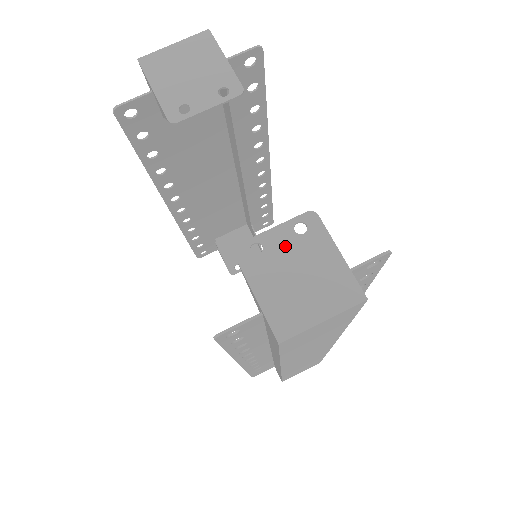
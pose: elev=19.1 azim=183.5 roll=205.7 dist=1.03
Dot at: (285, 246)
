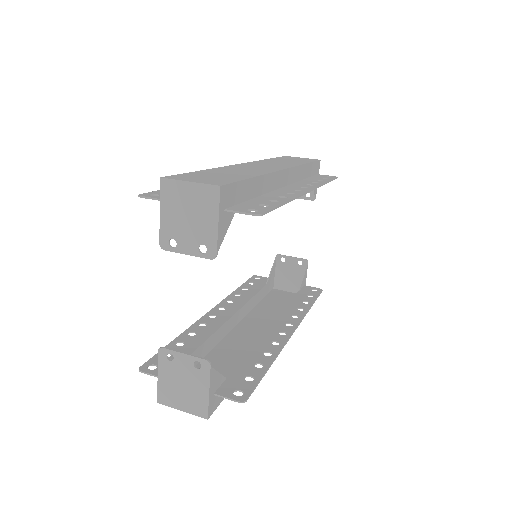
Dot at: (184, 367)
